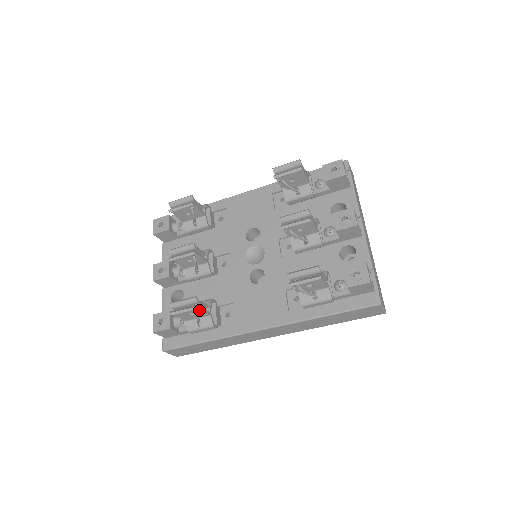
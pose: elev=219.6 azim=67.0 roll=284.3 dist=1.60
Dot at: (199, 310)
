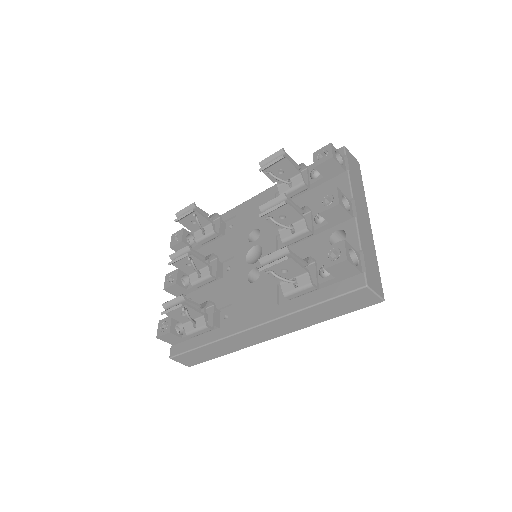
Dot at: (188, 309)
